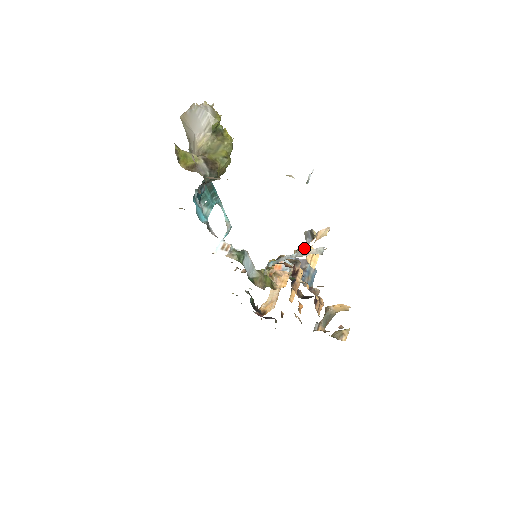
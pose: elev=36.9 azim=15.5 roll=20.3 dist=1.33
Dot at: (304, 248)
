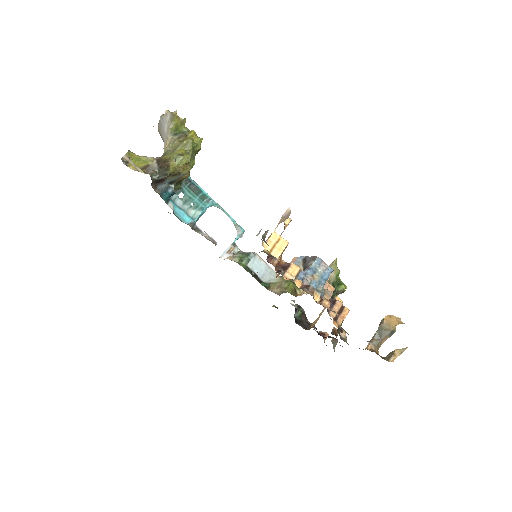
Dot at: occluded
